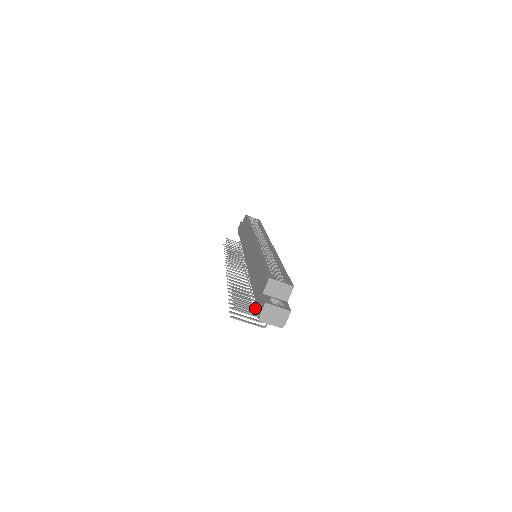
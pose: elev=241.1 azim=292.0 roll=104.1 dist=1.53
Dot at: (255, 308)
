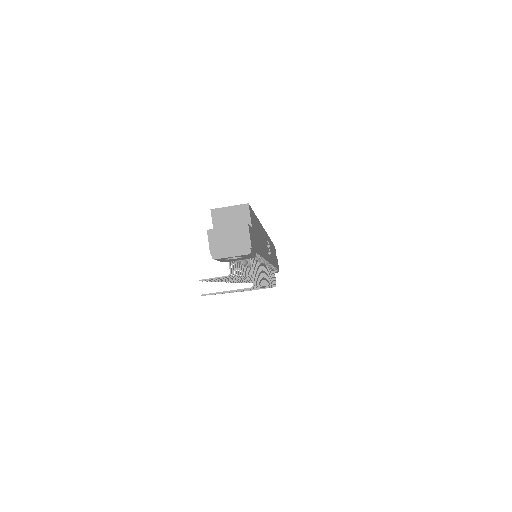
Dot at: (233, 273)
